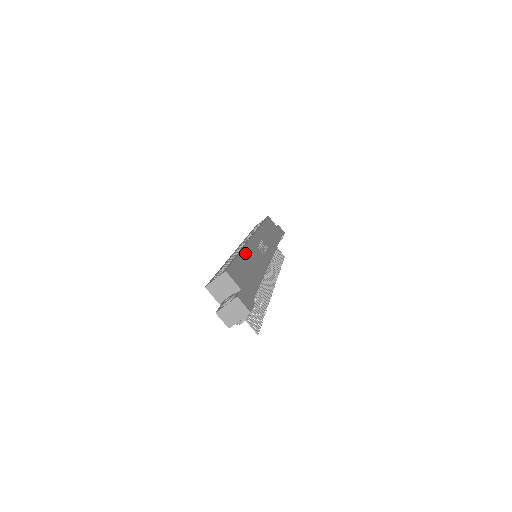
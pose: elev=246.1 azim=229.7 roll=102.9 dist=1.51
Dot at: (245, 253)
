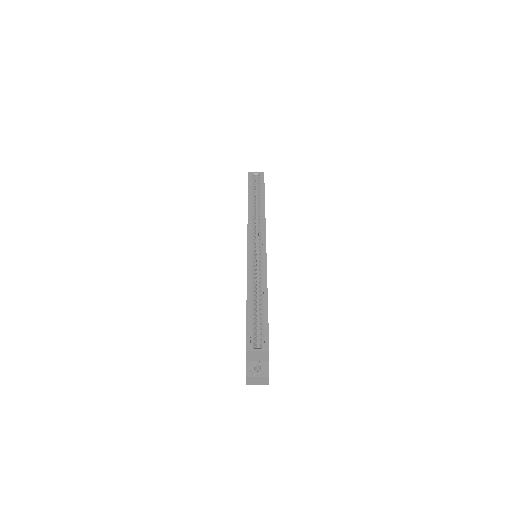
Dot at: (267, 292)
